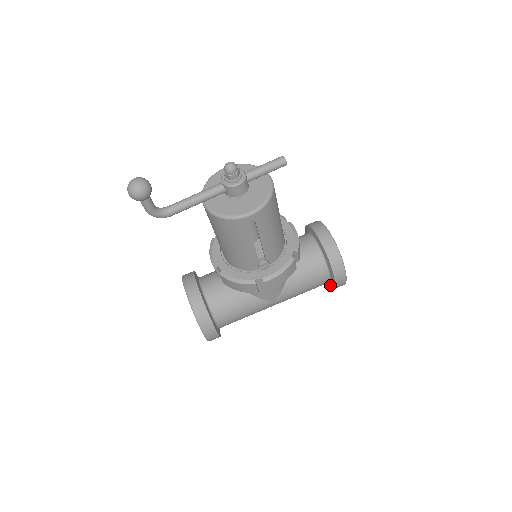
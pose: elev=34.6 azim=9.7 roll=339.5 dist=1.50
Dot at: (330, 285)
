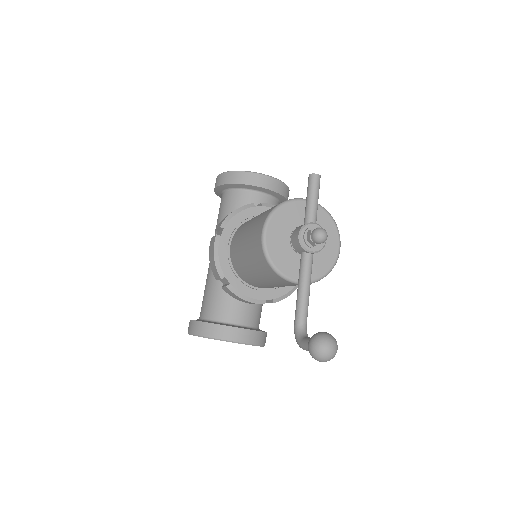
Dot at: occluded
